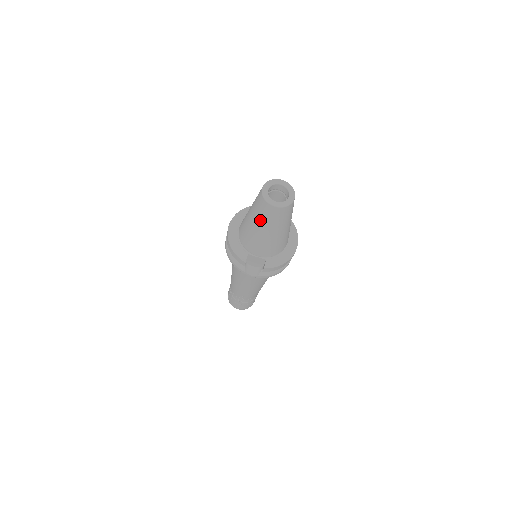
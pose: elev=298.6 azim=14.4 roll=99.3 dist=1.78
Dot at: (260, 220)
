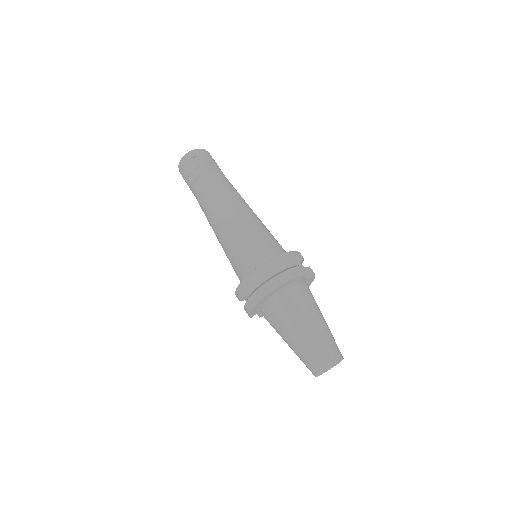
Dot at: (297, 355)
